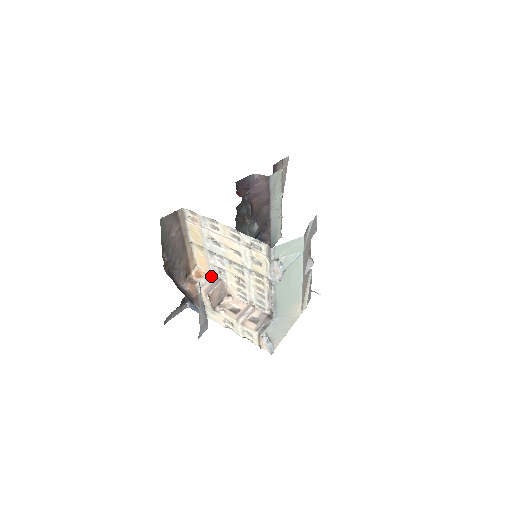
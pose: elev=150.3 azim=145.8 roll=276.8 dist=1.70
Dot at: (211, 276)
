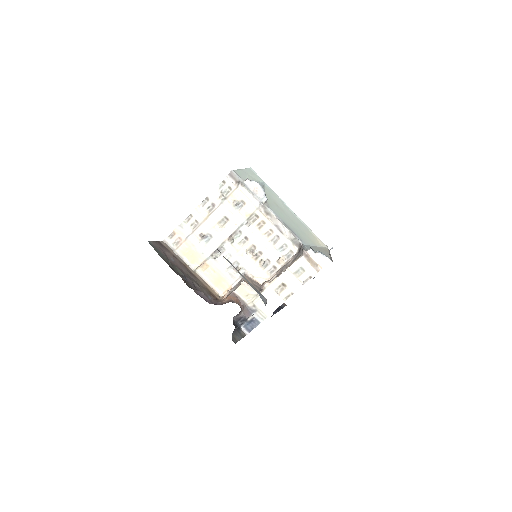
Dot at: (235, 285)
